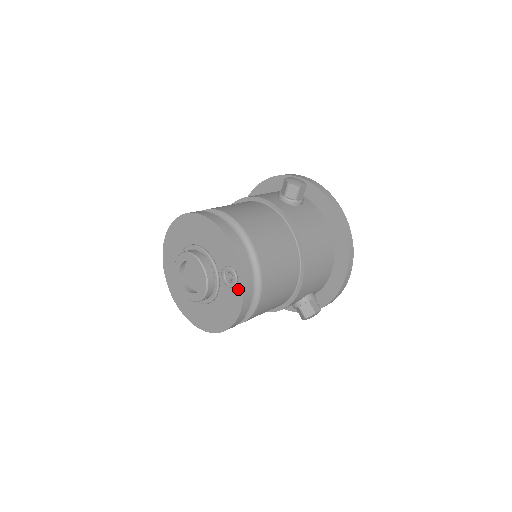
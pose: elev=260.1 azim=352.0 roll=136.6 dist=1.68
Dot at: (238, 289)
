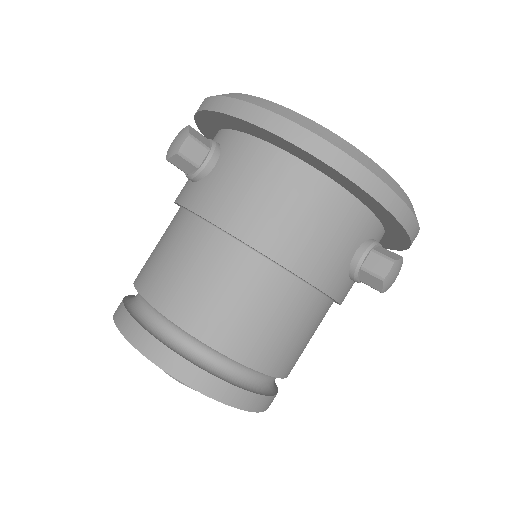
Dot at: occluded
